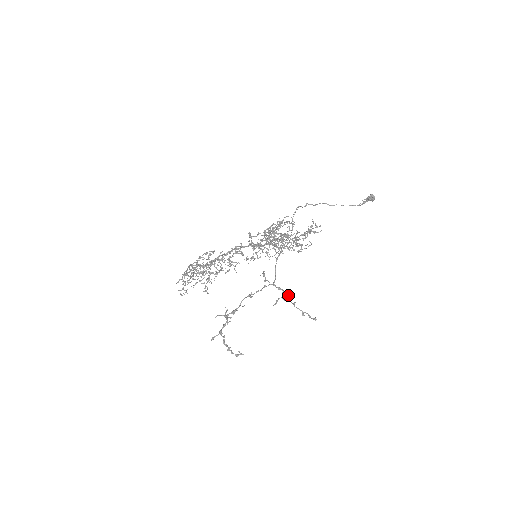
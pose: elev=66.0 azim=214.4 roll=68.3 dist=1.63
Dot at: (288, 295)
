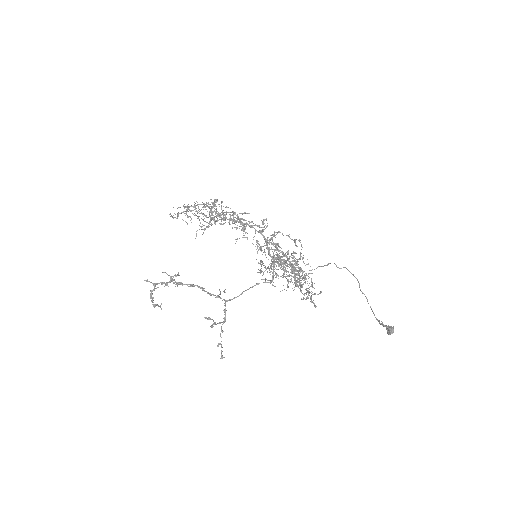
Dot at: occluded
